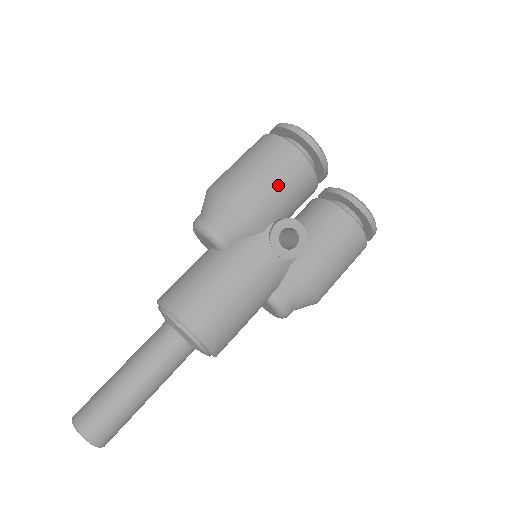
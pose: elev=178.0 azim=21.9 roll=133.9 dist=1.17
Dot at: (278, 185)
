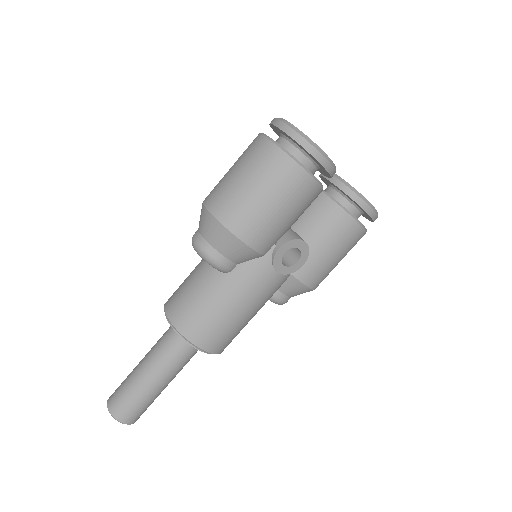
Dot at: (282, 213)
